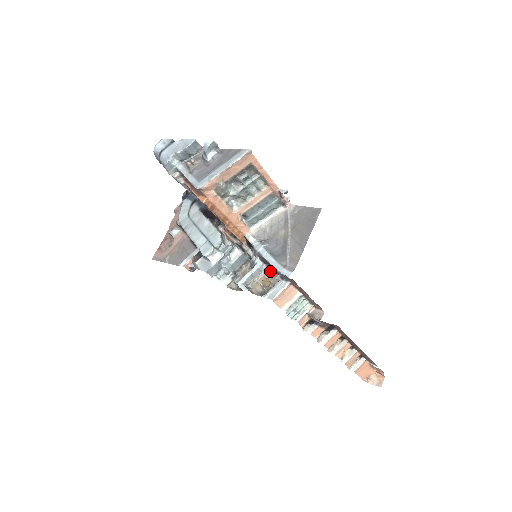
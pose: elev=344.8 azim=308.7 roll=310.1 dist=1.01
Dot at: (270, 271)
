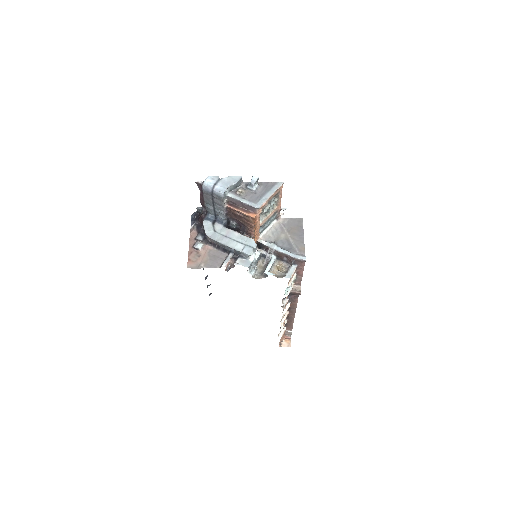
Dot at: (279, 262)
